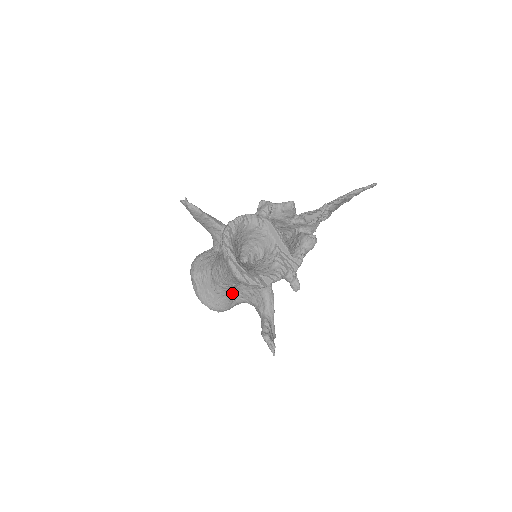
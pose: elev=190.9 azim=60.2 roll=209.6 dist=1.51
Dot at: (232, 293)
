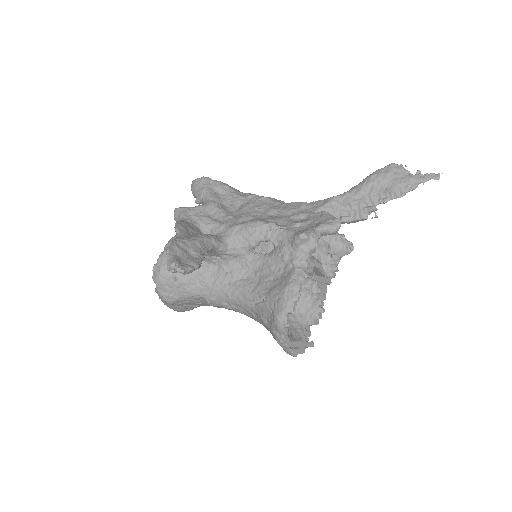
Dot at: occluded
